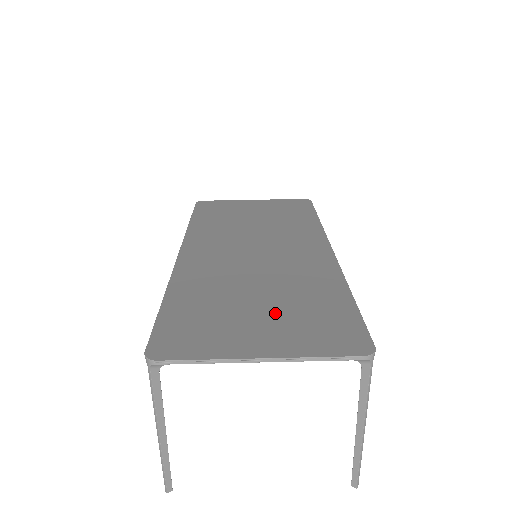
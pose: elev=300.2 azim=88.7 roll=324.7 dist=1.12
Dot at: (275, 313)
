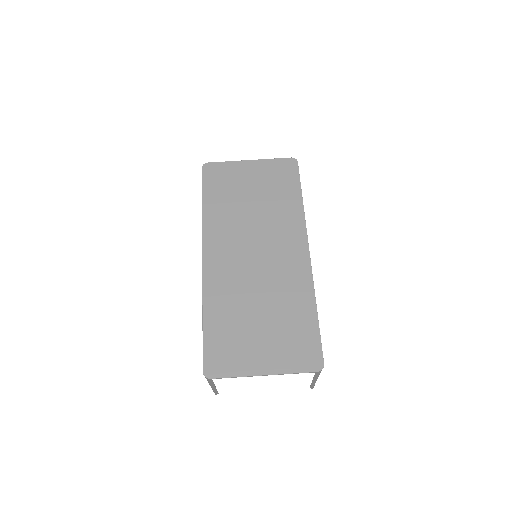
Dot at: (271, 333)
